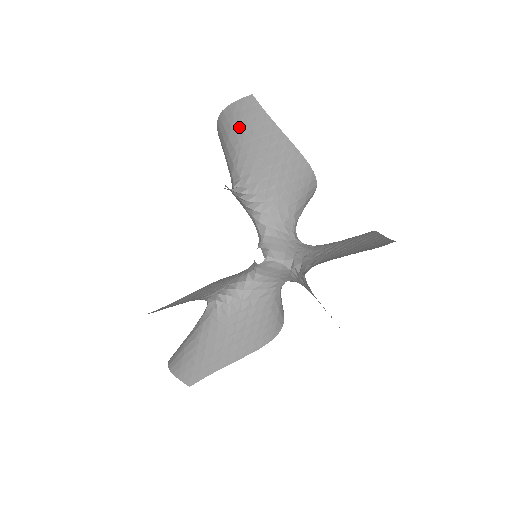
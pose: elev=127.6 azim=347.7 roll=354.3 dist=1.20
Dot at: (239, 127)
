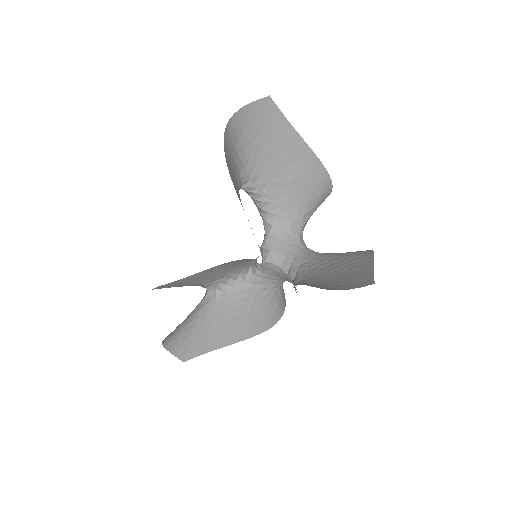
Dot at: (252, 129)
